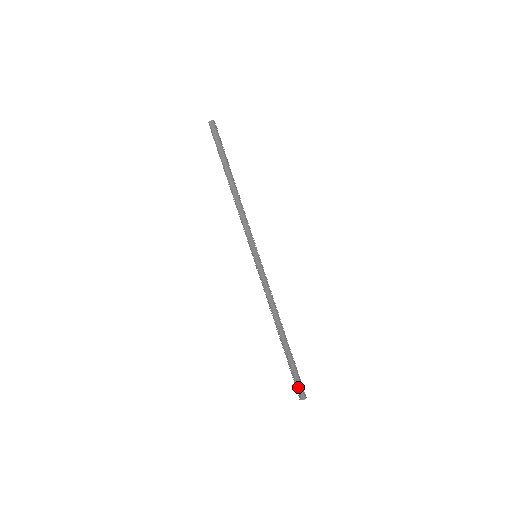
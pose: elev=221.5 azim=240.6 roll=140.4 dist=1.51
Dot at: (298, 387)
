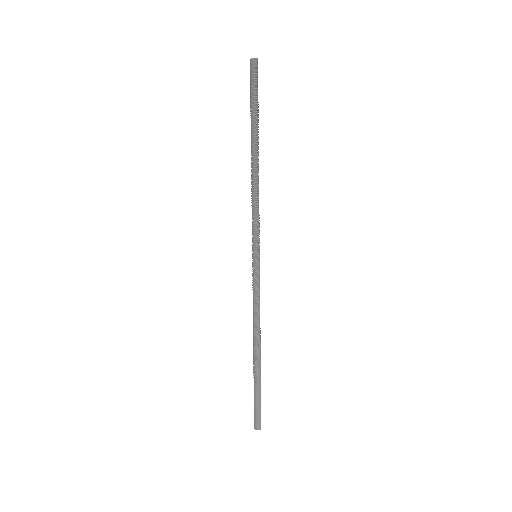
Dot at: (258, 416)
